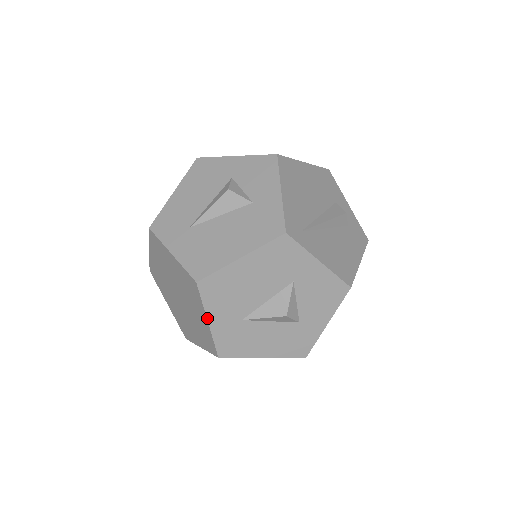
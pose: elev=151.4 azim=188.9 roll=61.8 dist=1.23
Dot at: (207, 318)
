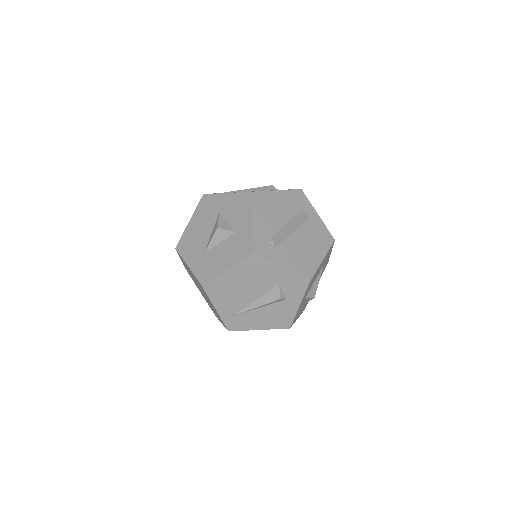
Dot at: (187, 265)
